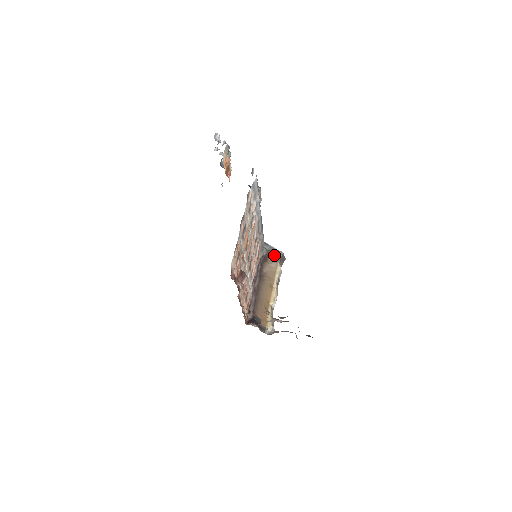
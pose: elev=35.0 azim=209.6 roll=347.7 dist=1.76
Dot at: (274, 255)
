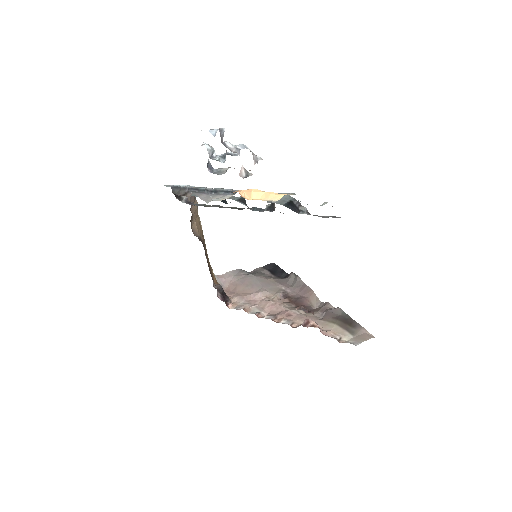
Dot at: (193, 198)
